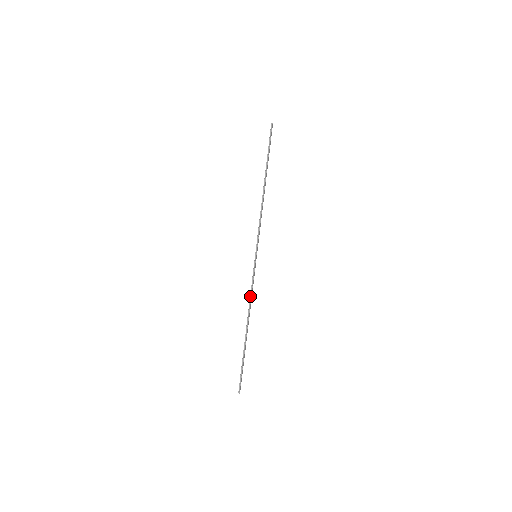
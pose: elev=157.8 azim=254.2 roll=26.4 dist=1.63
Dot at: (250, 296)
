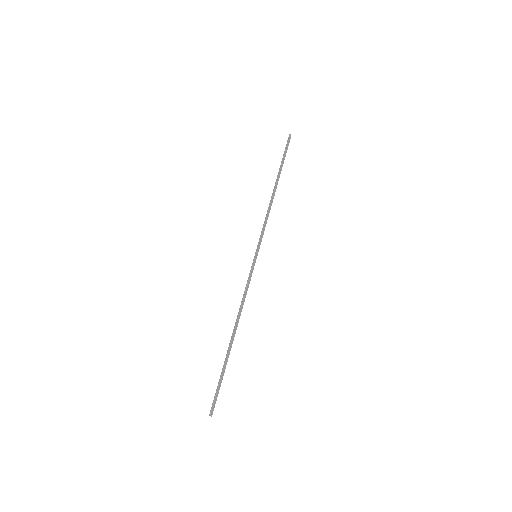
Dot at: (242, 298)
